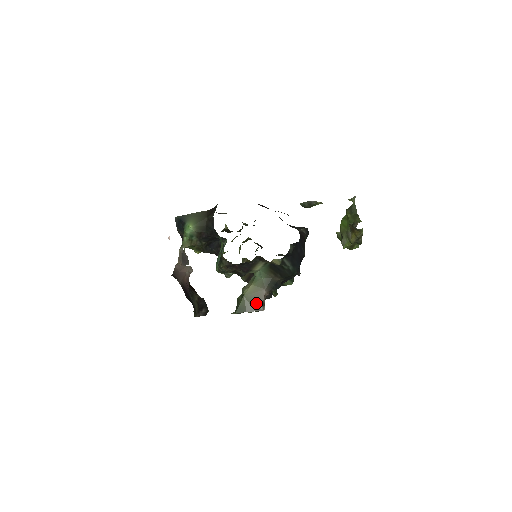
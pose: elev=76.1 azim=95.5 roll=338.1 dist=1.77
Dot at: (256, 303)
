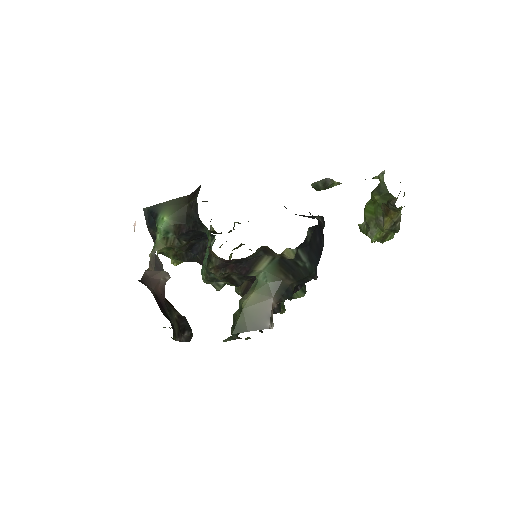
Dot at: (261, 318)
